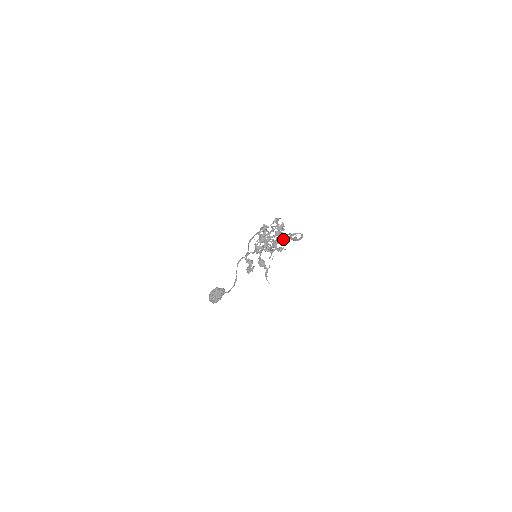
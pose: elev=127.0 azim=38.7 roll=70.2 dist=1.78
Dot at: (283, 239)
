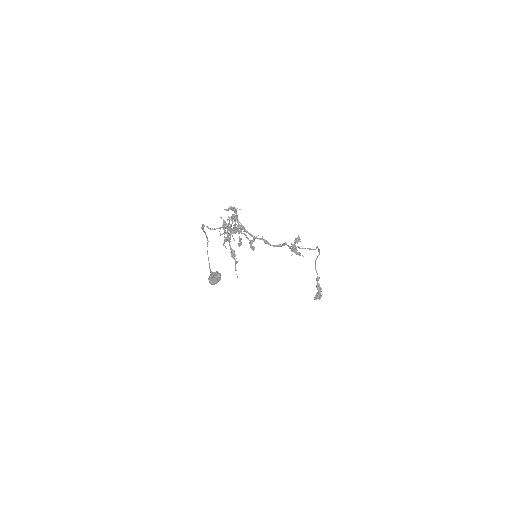
Dot at: (233, 229)
